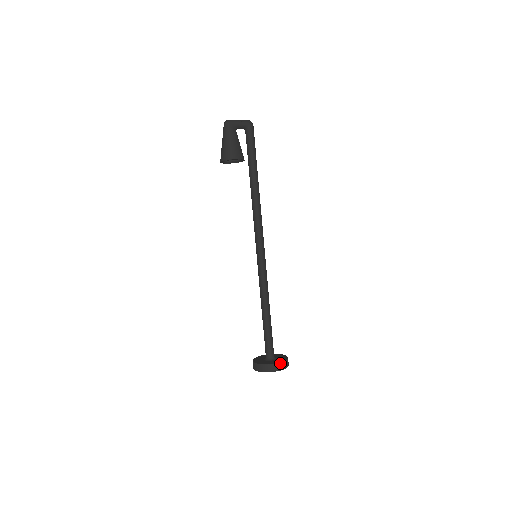
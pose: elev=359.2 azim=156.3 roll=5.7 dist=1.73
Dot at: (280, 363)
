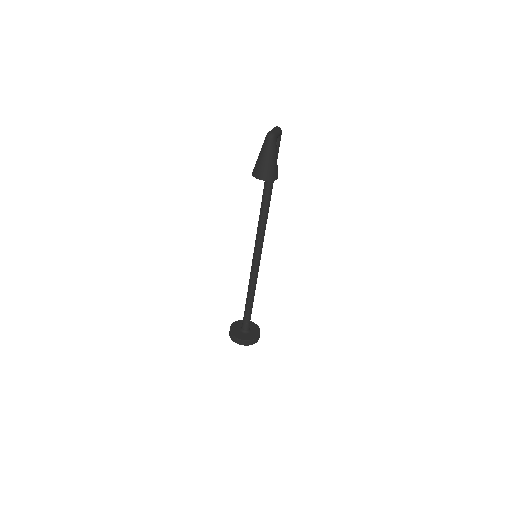
Dot at: occluded
